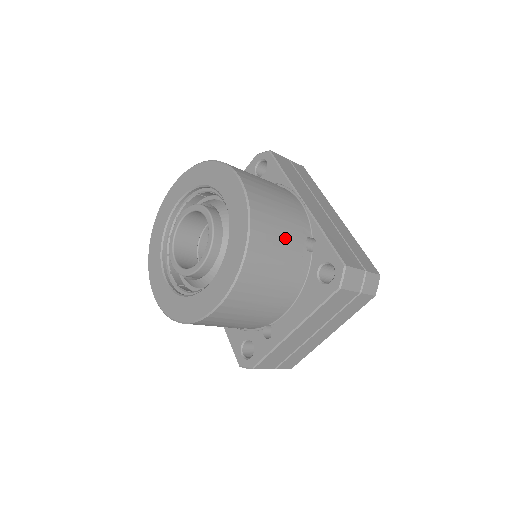
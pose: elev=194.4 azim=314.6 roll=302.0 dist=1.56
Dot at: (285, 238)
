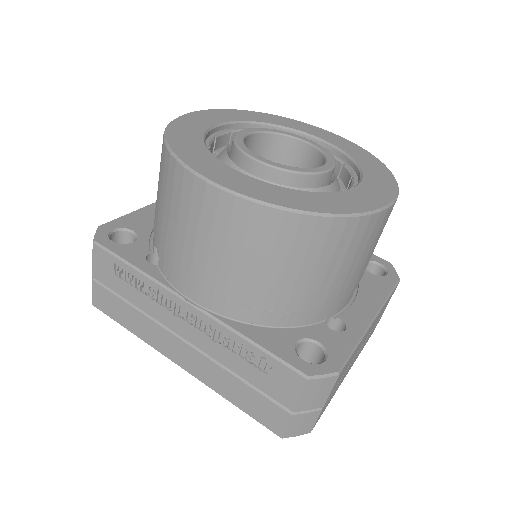
Dot at: occluded
